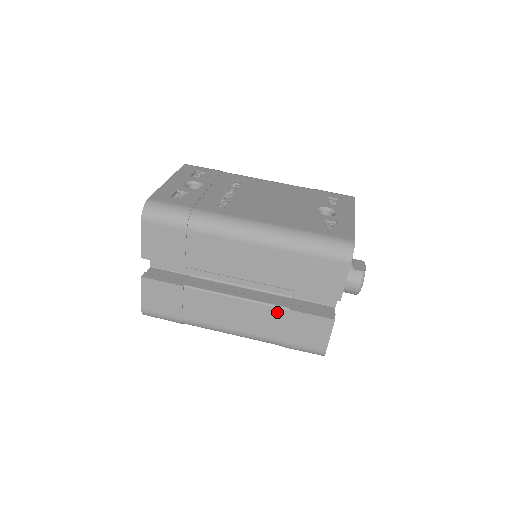
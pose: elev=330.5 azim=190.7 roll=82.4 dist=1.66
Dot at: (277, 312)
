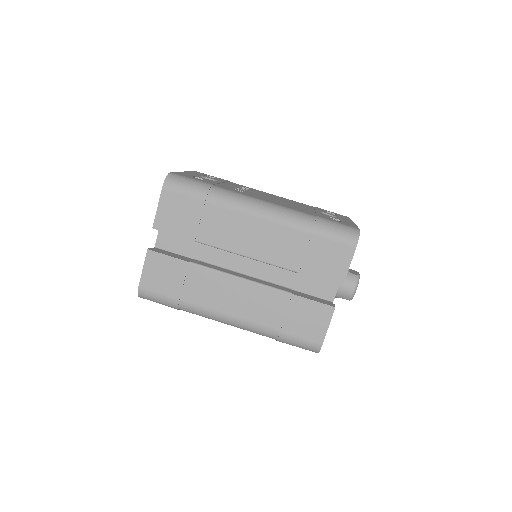
Dot at: (279, 296)
